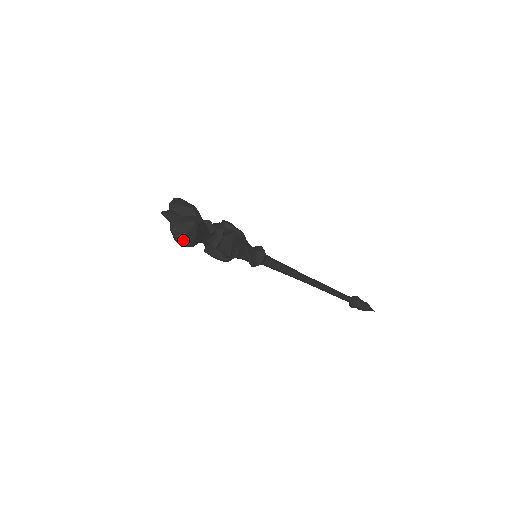
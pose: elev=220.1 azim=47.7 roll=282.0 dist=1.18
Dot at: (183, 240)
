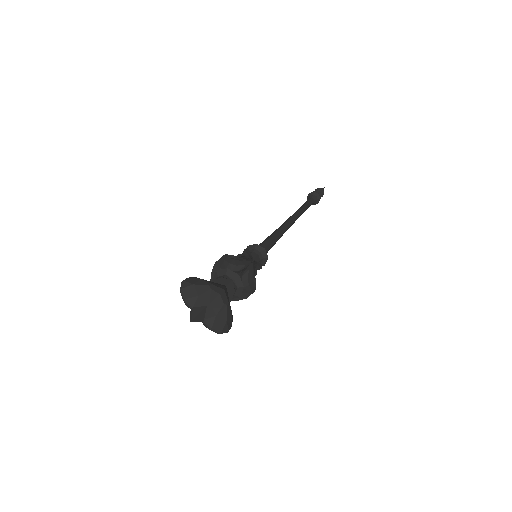
Dot at: (226, 329)
